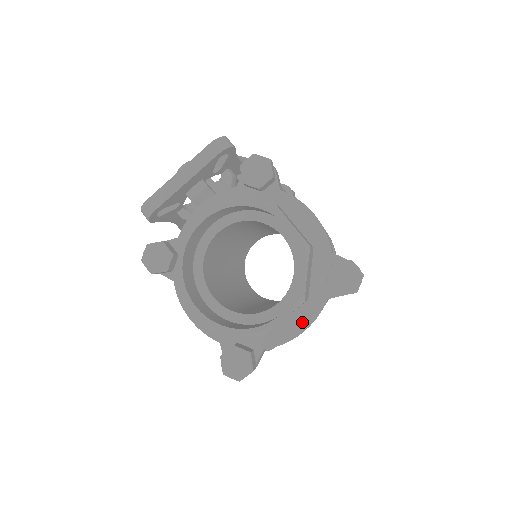
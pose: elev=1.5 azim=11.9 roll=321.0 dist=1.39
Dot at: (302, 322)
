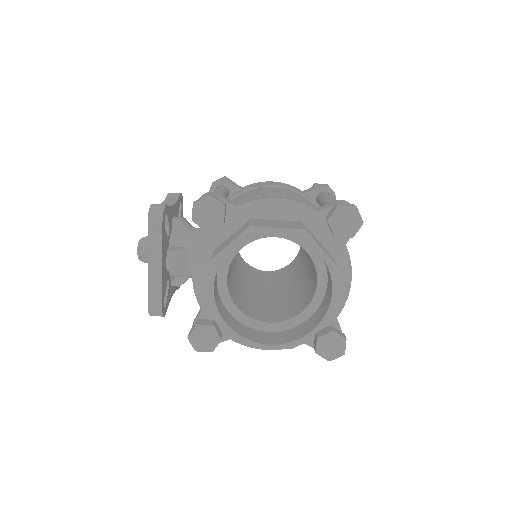
Dot at: (344, 276)
